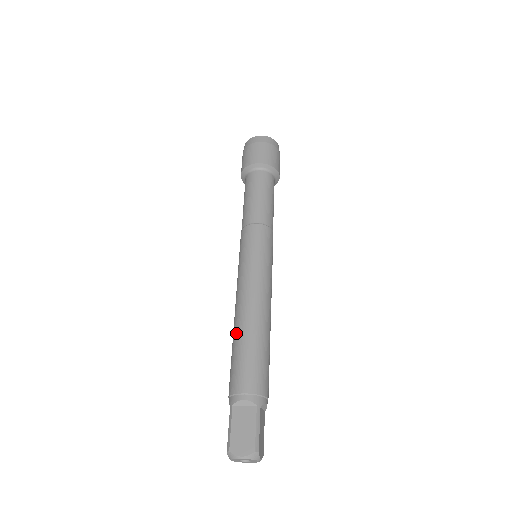
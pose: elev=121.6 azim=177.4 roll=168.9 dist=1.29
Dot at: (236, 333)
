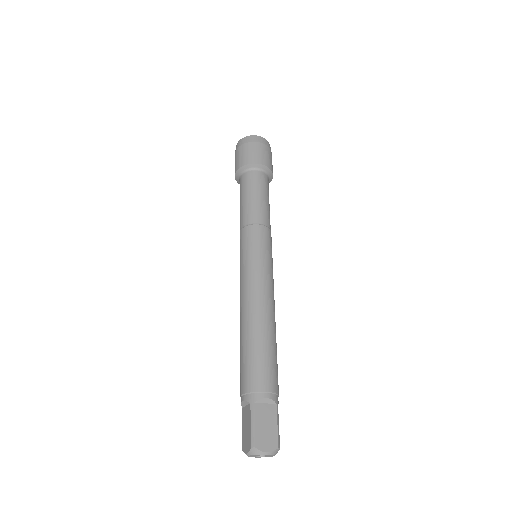
Dot at: (252, 331)
